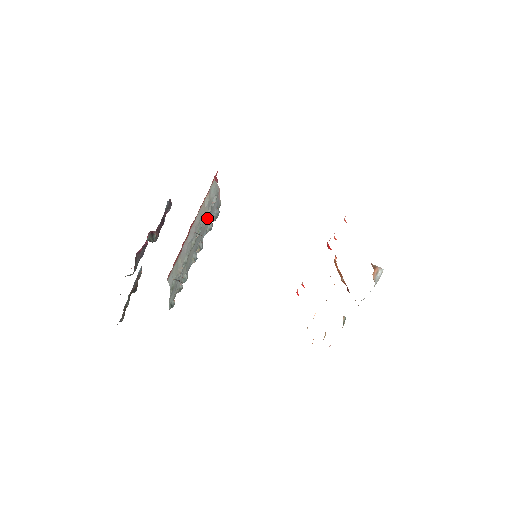
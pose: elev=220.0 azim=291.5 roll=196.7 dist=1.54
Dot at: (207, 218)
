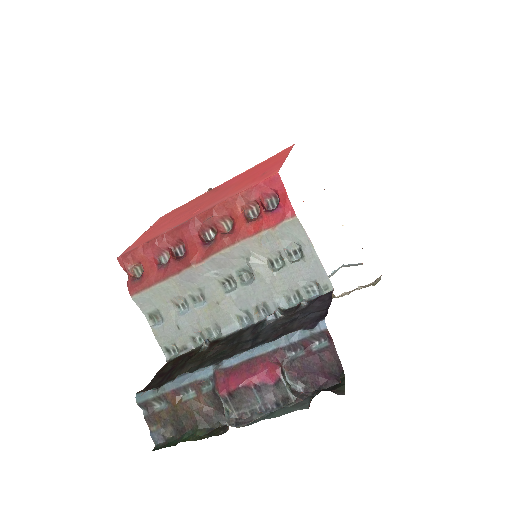
Dot at: (271, 268)
